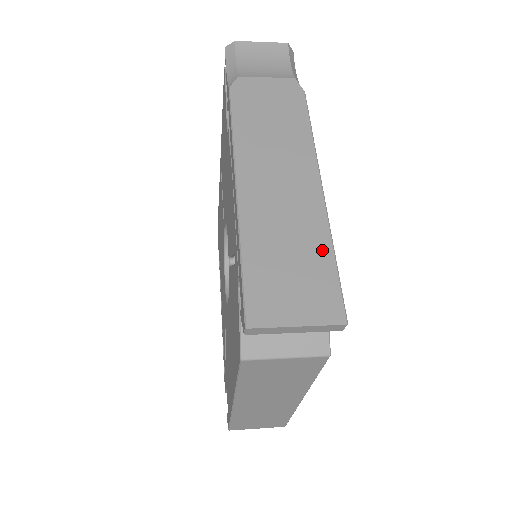
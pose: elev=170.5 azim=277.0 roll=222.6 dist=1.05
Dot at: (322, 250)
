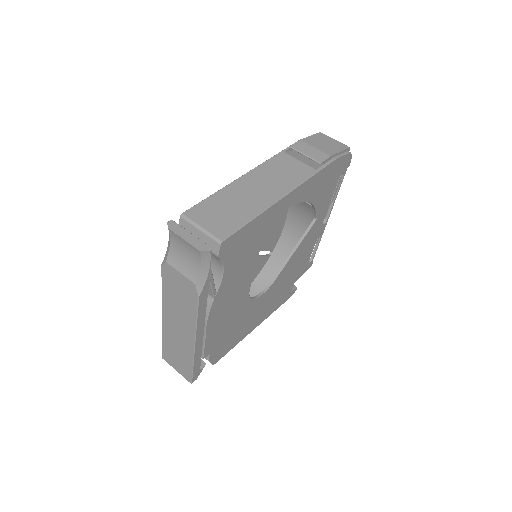
Dot at: (189, 362)
